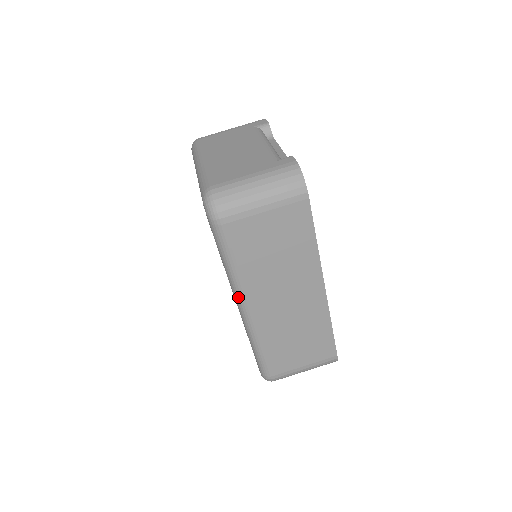
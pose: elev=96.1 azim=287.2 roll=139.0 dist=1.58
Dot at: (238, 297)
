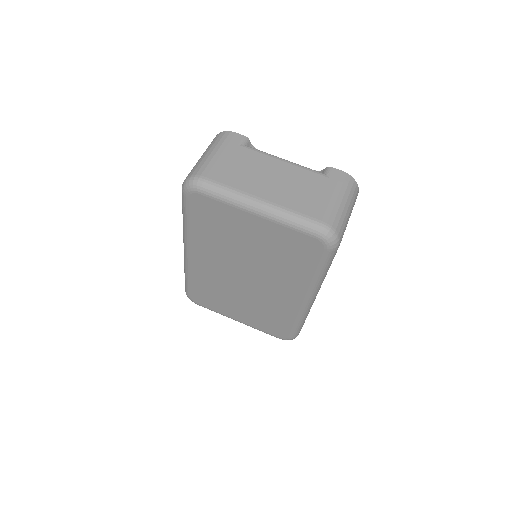
Dot at: (315, 293)
